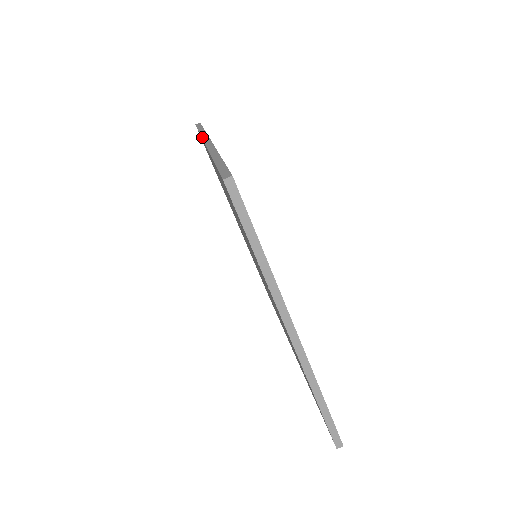
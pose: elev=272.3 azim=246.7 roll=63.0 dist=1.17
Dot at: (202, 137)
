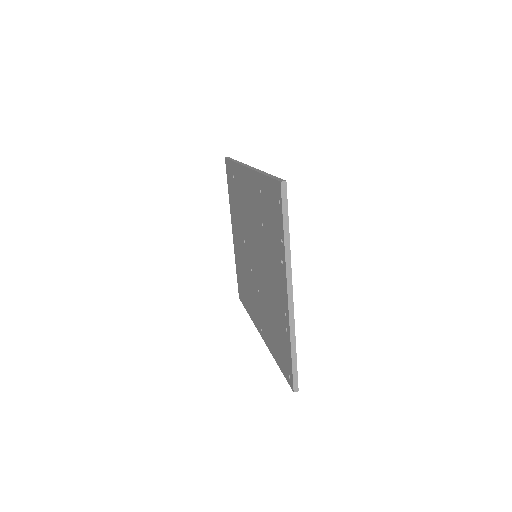
Dot at: (241, 164)
